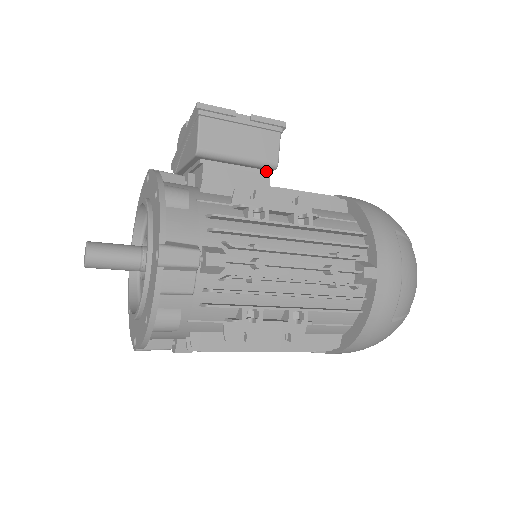
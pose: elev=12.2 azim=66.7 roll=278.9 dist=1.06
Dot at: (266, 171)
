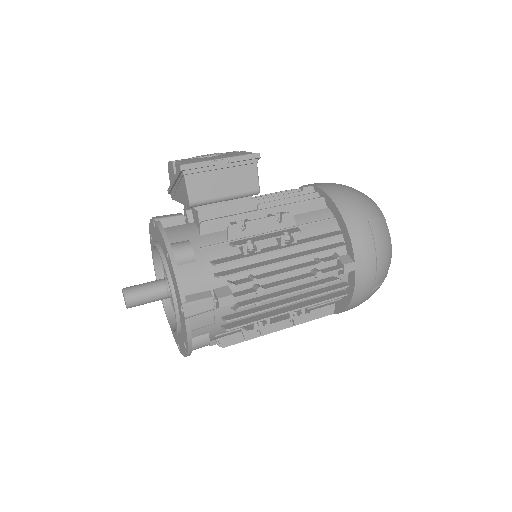
Dot at: (251, 196)
